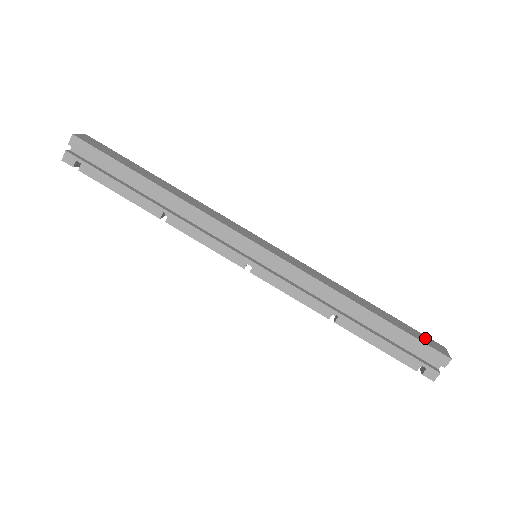
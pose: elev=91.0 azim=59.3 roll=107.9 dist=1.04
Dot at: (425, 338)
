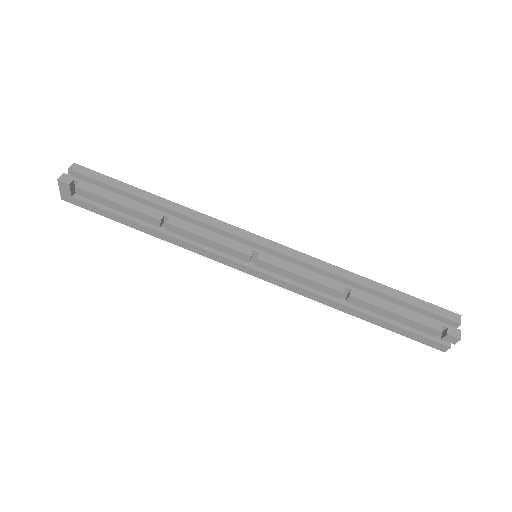
Dot at: occluded
